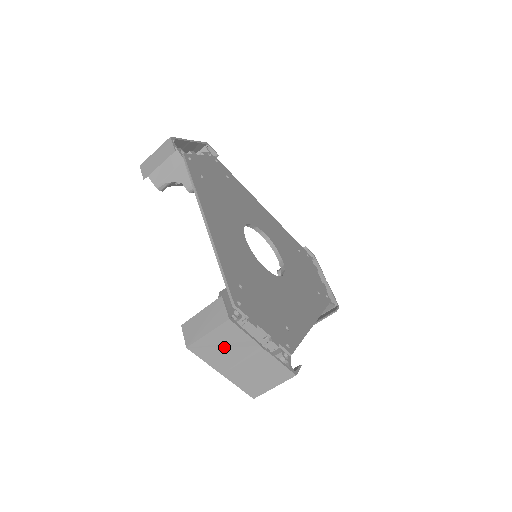
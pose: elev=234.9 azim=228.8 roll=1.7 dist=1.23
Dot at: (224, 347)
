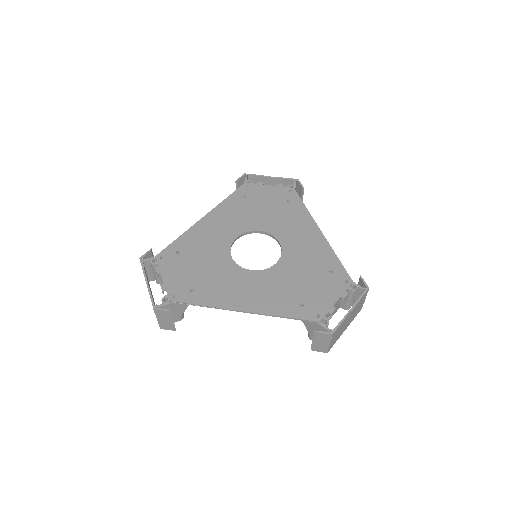
Dot at: (339, 333)
